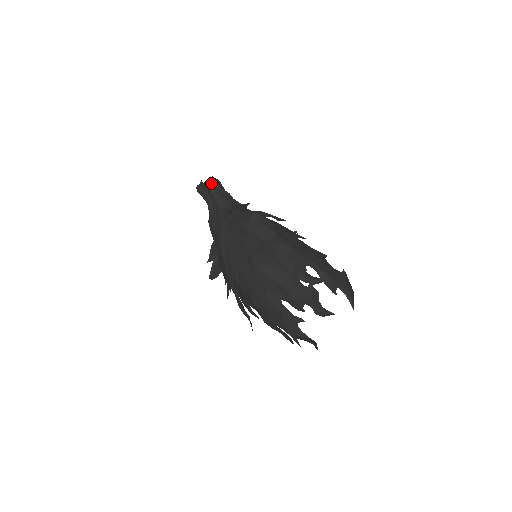
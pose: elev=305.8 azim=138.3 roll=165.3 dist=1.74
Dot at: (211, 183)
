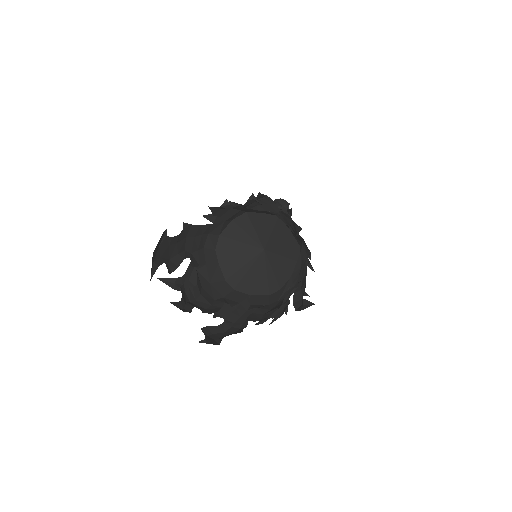
Dot at: occluded
